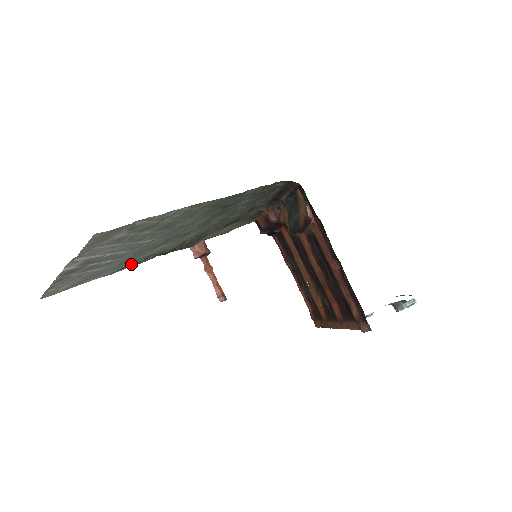
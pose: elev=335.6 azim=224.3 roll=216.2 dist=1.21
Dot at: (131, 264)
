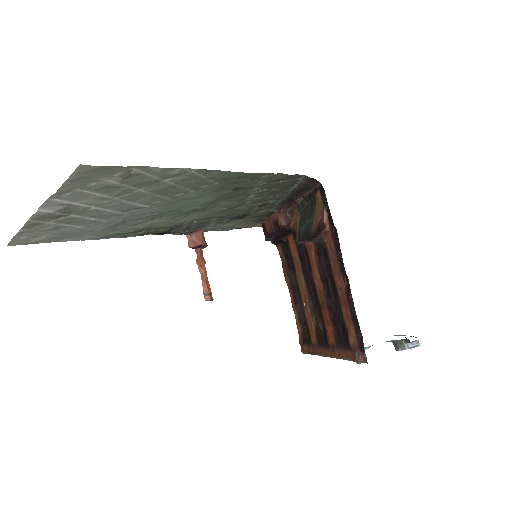
Dot at: (118, 234)
